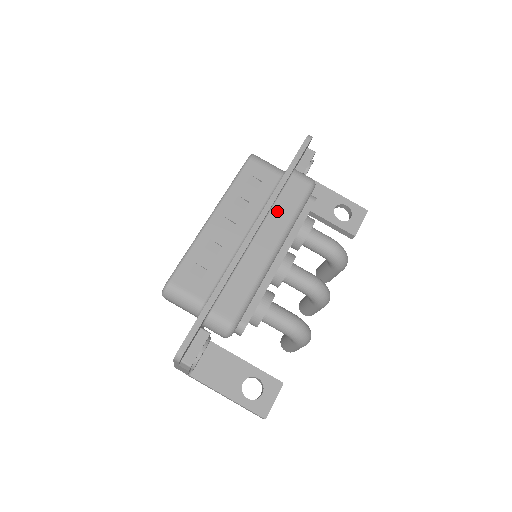
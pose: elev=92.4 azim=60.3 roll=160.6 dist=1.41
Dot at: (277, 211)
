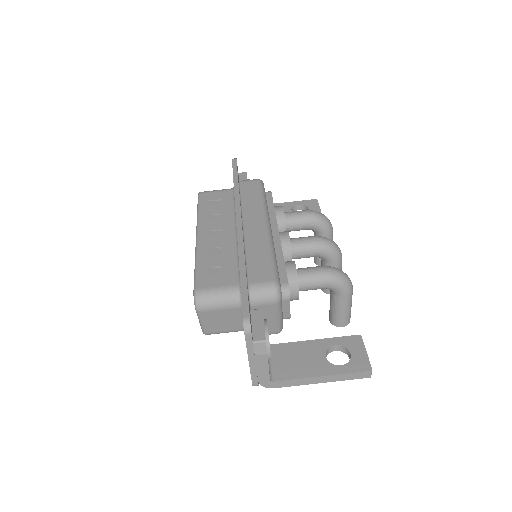
Dot at: (247, 204)
